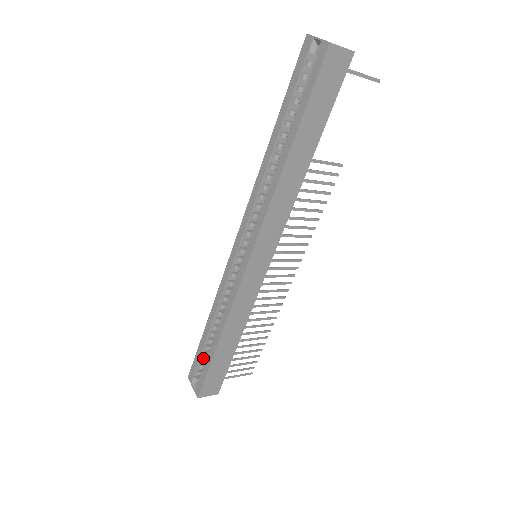
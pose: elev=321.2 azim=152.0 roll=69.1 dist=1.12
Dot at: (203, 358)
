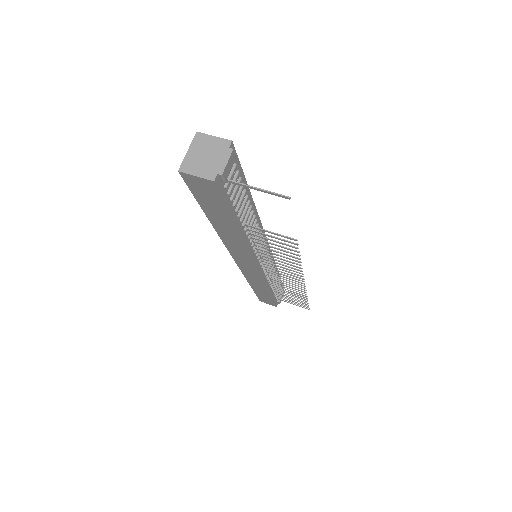
Dot at: occluded
